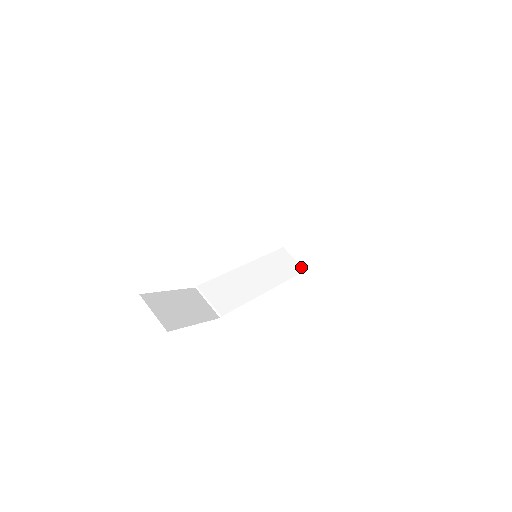
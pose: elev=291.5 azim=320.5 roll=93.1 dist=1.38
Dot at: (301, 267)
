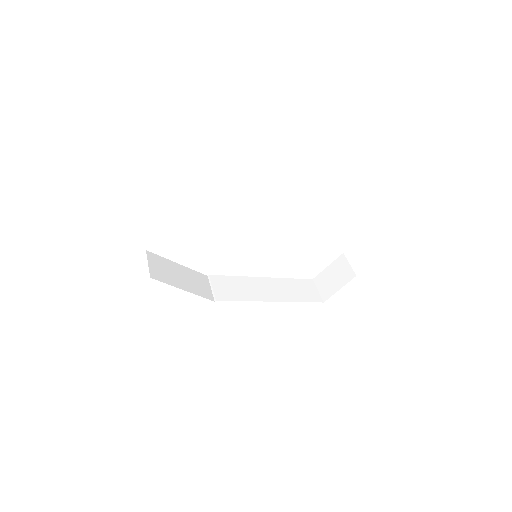
Dot at: (321, 298)
